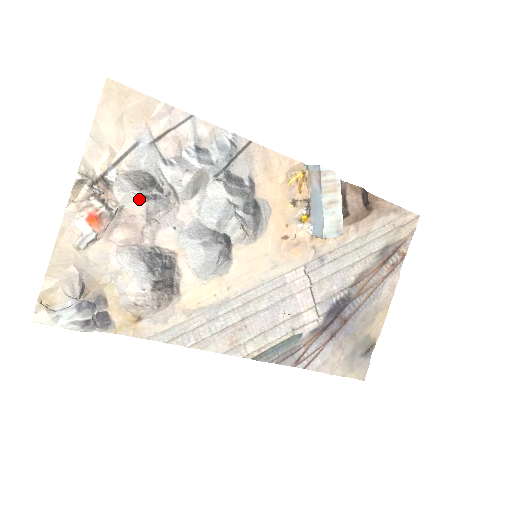
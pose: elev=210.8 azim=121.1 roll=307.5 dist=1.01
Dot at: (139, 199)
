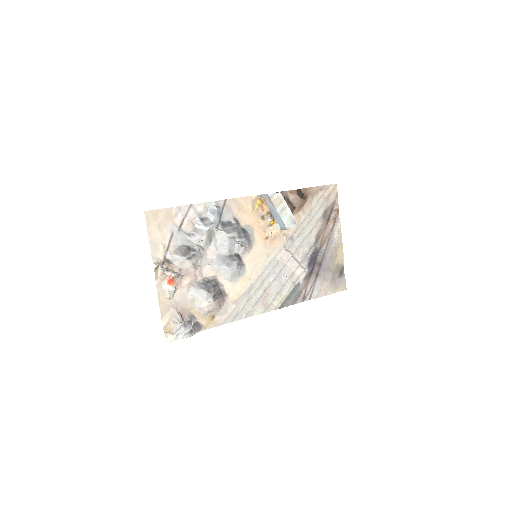
Dot at: (187, 261)
